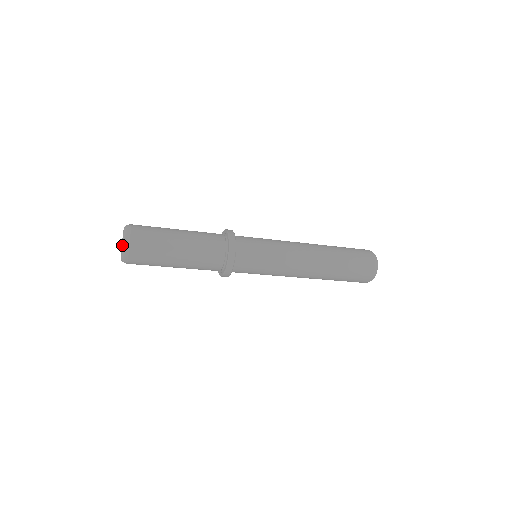
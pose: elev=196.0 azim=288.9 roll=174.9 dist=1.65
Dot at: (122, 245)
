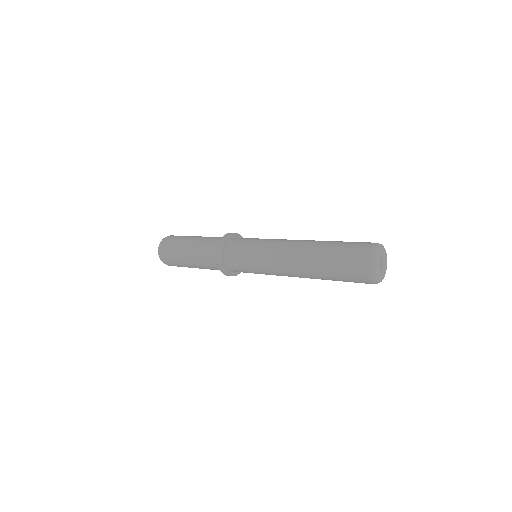
Dot at: occluded
